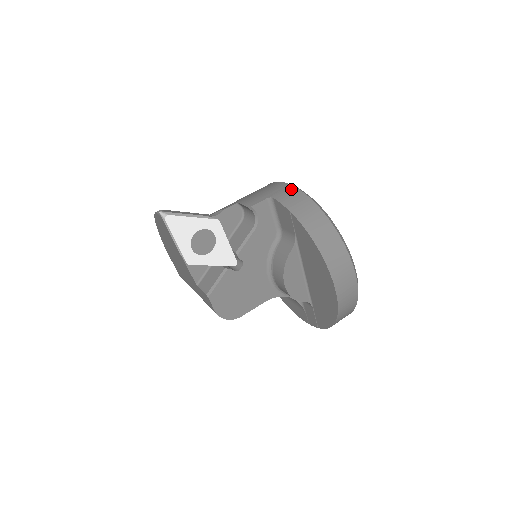
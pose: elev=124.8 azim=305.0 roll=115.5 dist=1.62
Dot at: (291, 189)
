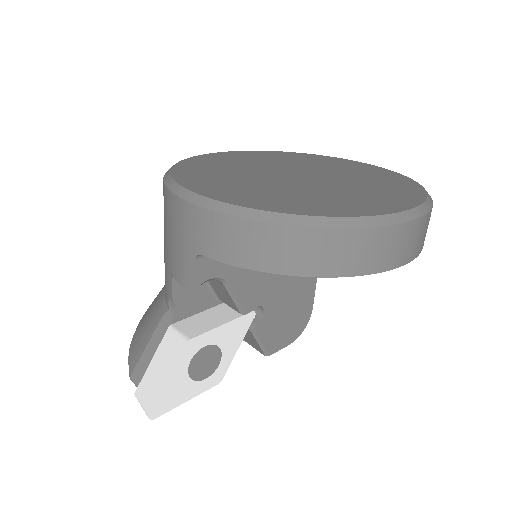
Dot at: (203, 218)
